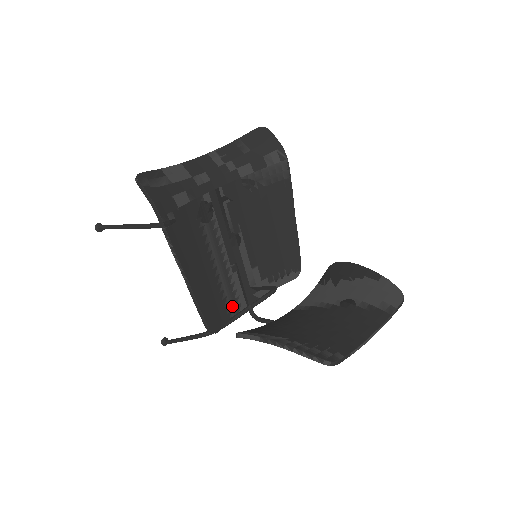
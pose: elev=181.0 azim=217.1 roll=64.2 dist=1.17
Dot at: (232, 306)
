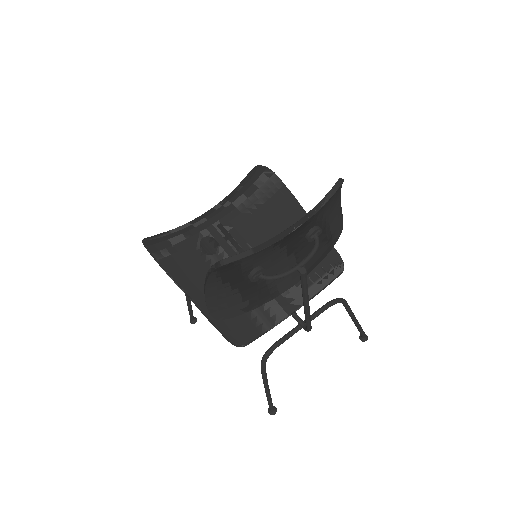
Dot at: (263, 318)
